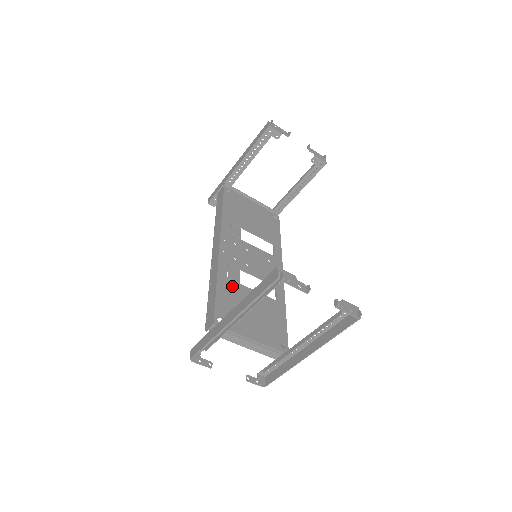
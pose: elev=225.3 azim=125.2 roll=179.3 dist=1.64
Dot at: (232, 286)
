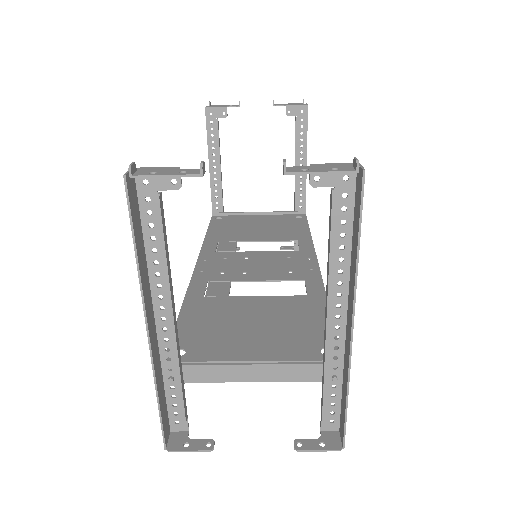
Dot at: (212, 303)
